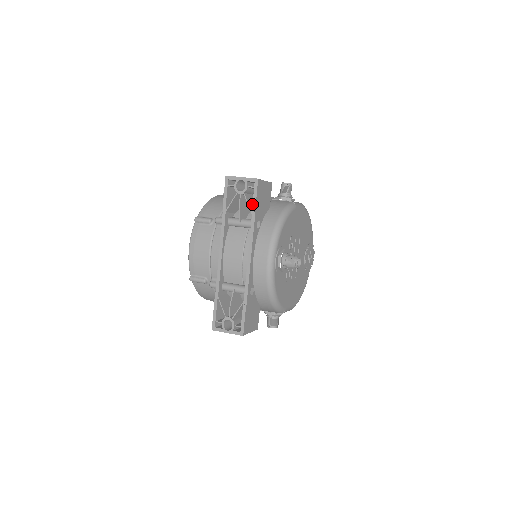
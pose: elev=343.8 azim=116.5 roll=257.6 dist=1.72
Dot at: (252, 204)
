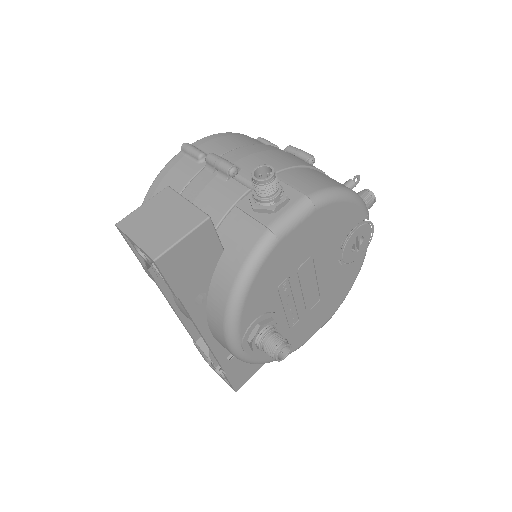
Dot at: occluded
